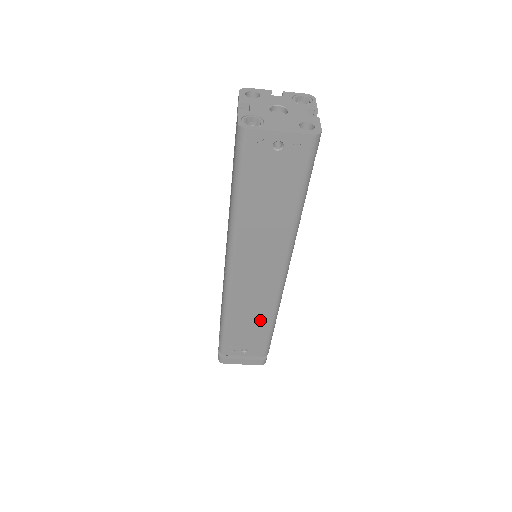
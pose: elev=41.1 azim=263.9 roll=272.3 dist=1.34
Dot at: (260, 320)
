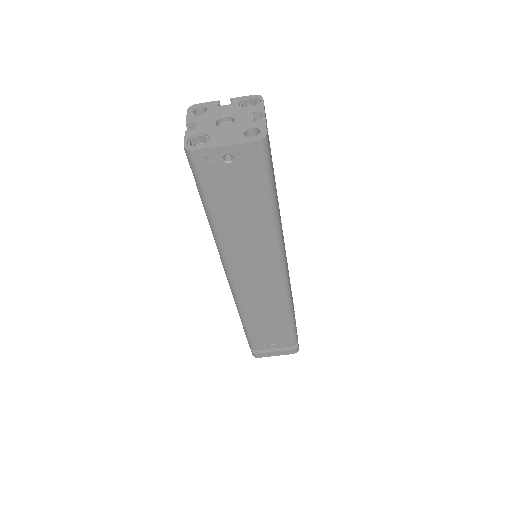
Dot at: (276, 315)
